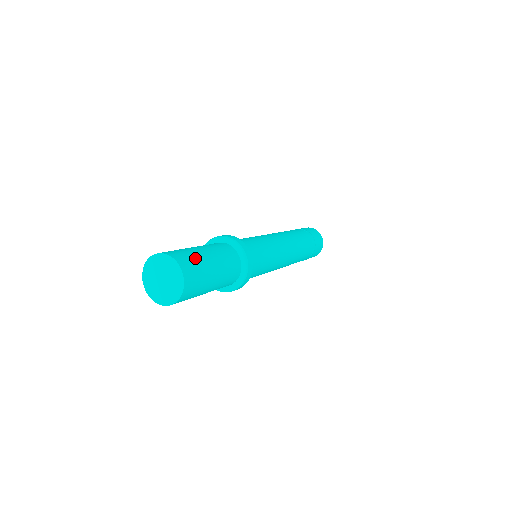
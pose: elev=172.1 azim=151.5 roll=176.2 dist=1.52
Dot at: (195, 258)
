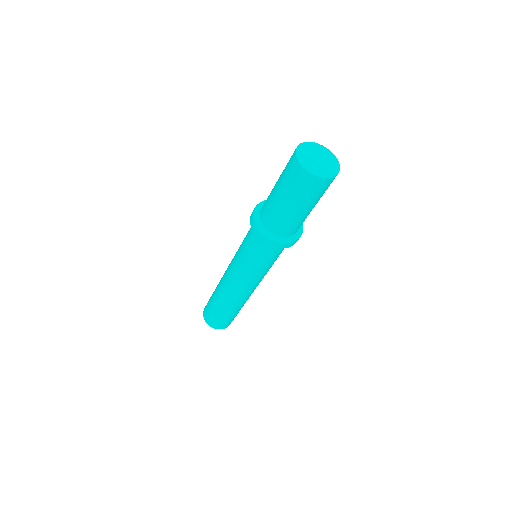
Dot at: occluded
